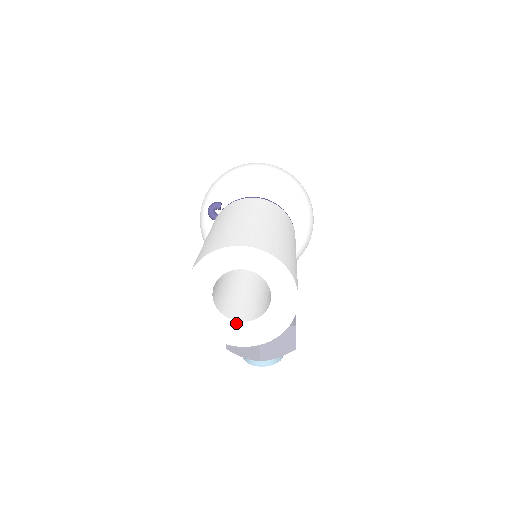
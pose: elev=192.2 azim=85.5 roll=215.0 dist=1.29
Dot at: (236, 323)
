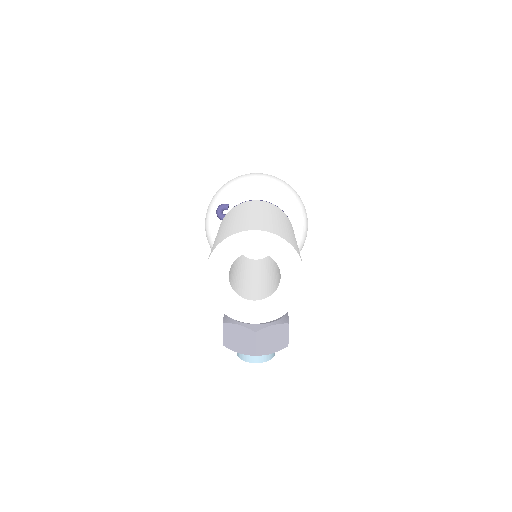
Dot at: (248, 302)
